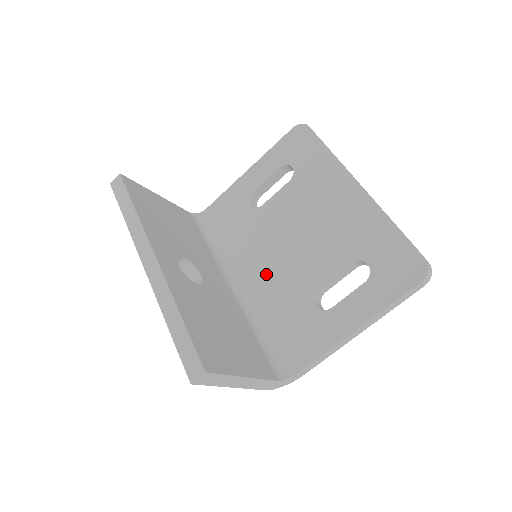
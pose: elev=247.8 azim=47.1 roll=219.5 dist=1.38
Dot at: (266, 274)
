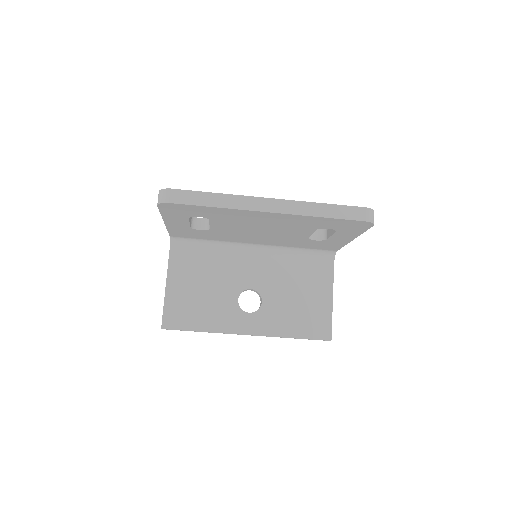
Dot at: (264, 241)
